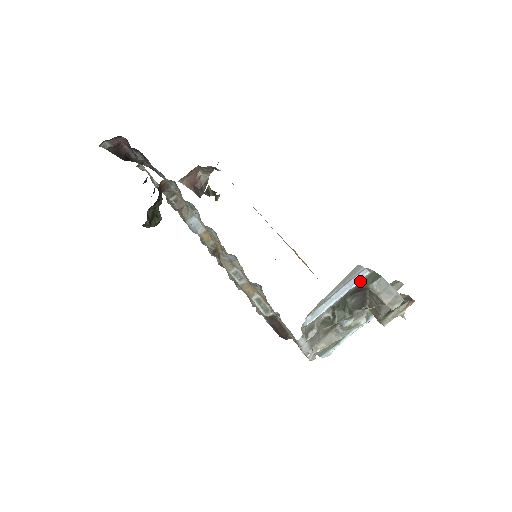
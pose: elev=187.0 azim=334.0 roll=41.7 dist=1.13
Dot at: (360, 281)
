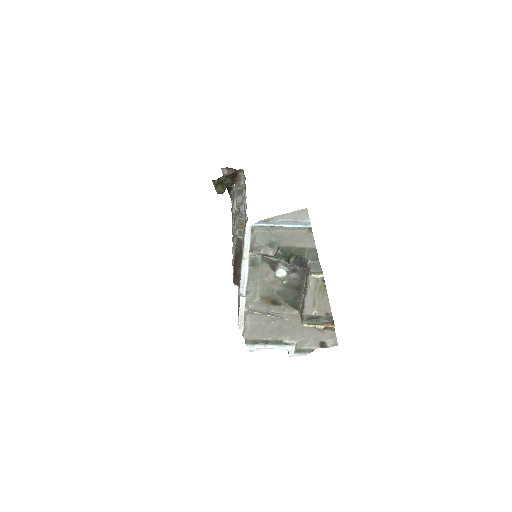
Dot at: (304, 246)
